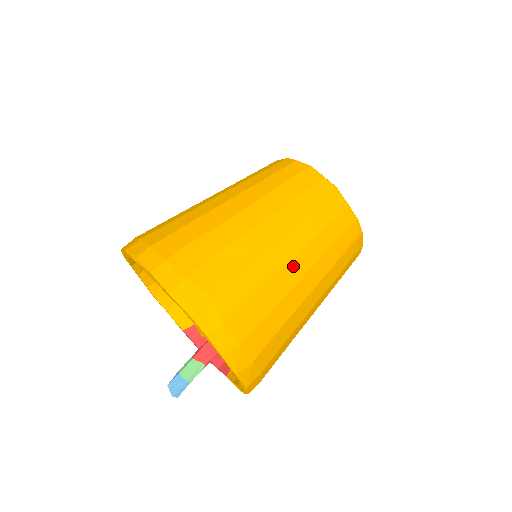
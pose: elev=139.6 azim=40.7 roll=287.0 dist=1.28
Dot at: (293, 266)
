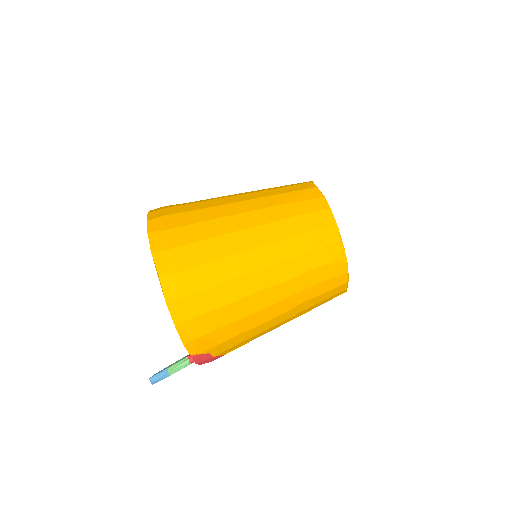
Dot at: (240, 205)
